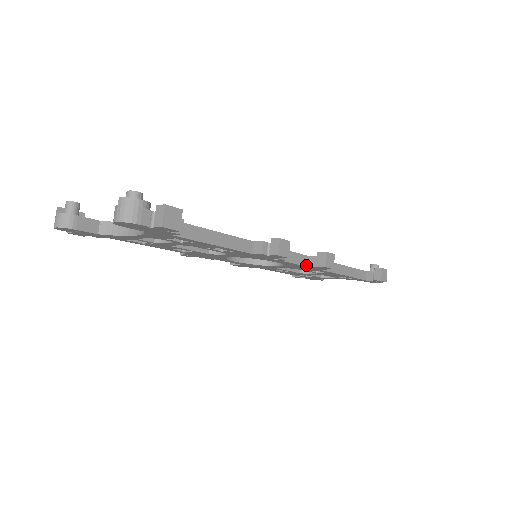
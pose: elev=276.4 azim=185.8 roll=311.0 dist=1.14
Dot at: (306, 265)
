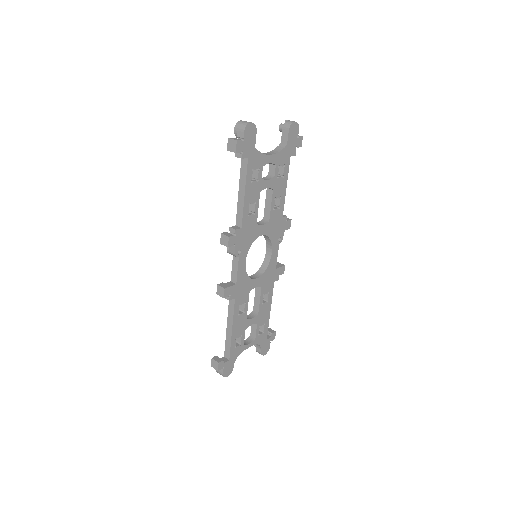
Dot at: (275, 268)
